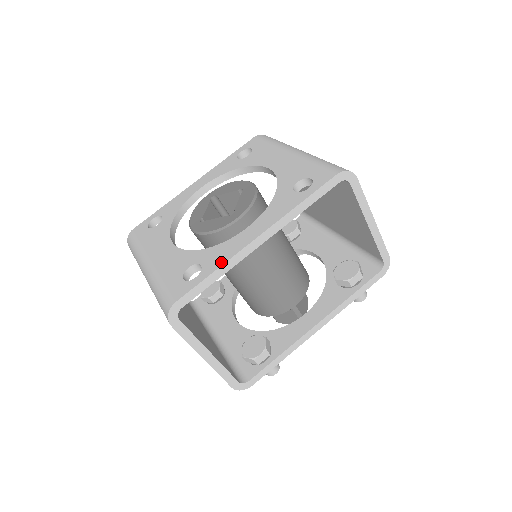
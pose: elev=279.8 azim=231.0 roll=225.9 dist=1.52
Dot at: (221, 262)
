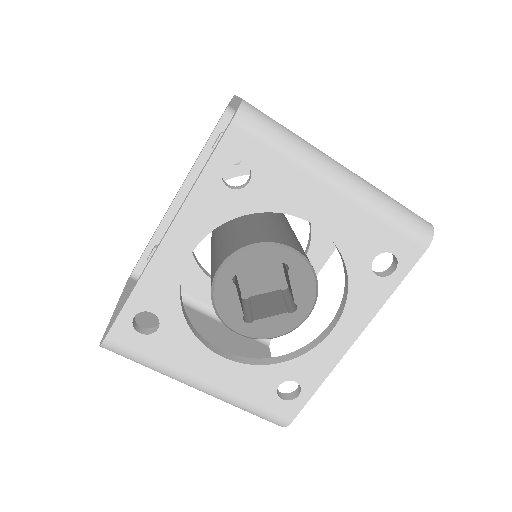
Dot at: (323, 376)
